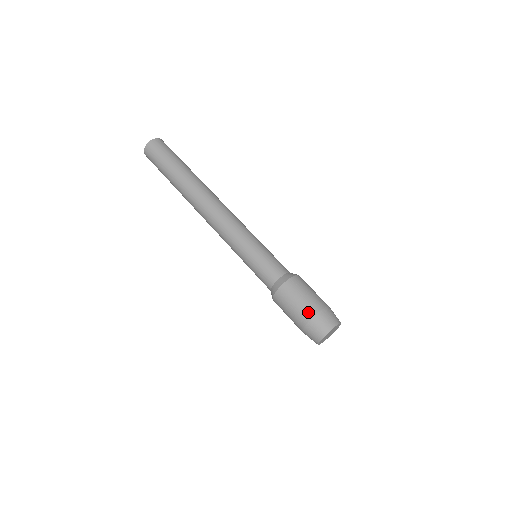
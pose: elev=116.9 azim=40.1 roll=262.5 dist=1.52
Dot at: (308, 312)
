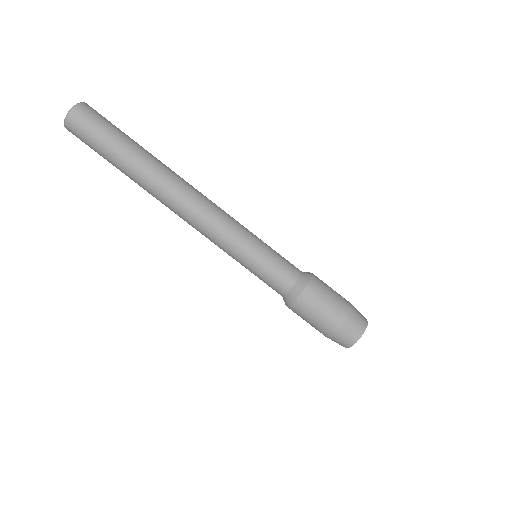
Dot at: (321, 332)
